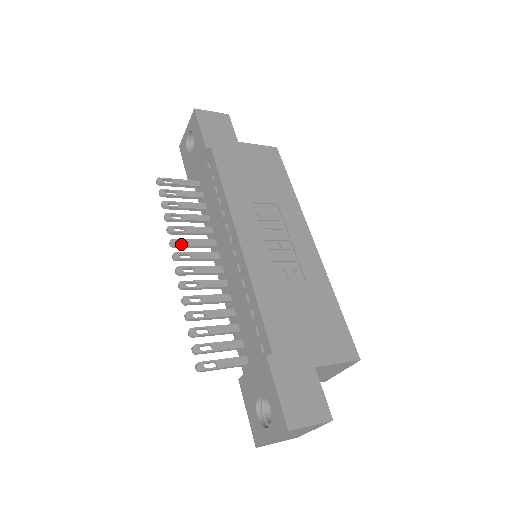
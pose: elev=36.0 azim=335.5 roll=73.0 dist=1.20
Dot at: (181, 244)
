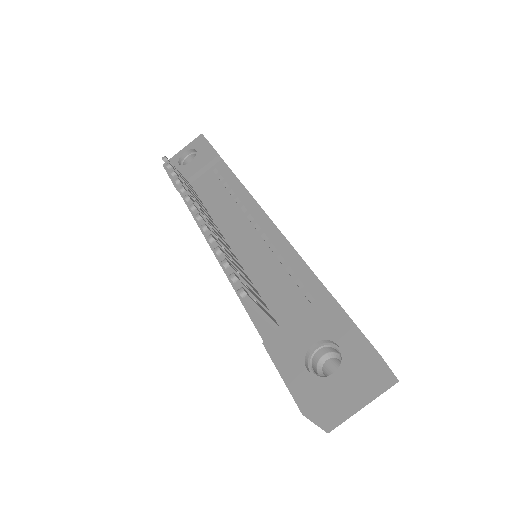
Dot at: (196, 204)
